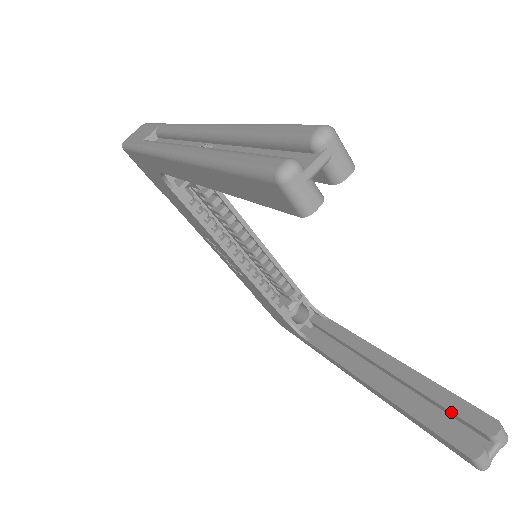
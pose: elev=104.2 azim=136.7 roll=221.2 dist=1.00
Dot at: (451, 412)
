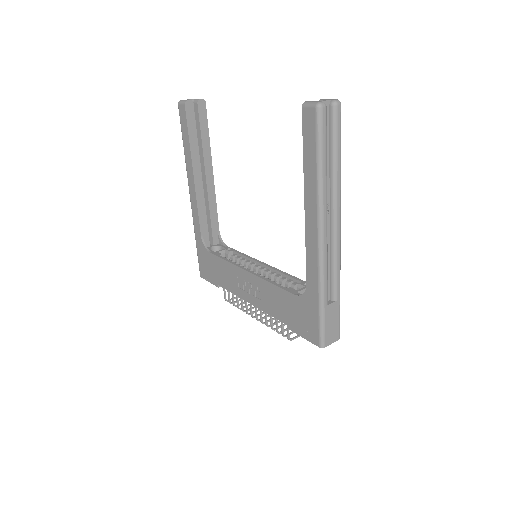
Dot at: occluded
